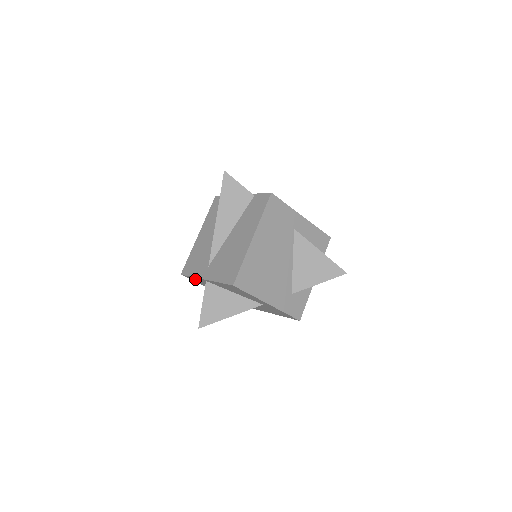
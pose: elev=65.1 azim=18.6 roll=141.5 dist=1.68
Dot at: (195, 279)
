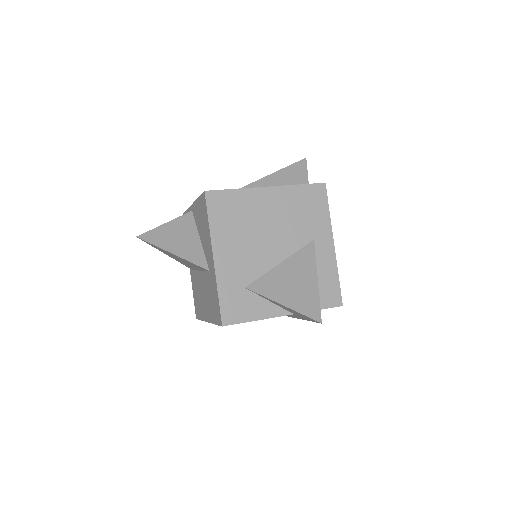
Dot at: occluded
